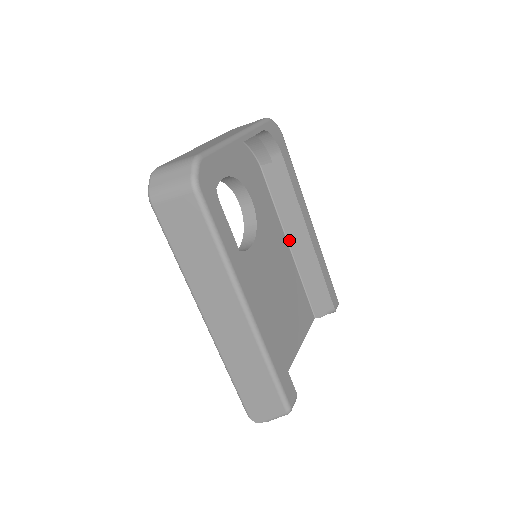
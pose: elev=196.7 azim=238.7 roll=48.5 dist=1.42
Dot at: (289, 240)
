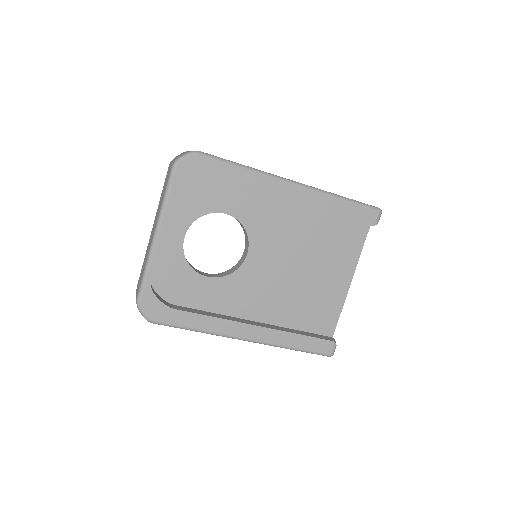
Dot at: occluded
